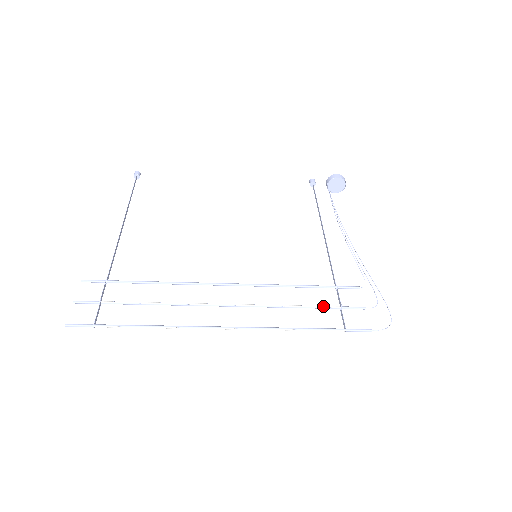
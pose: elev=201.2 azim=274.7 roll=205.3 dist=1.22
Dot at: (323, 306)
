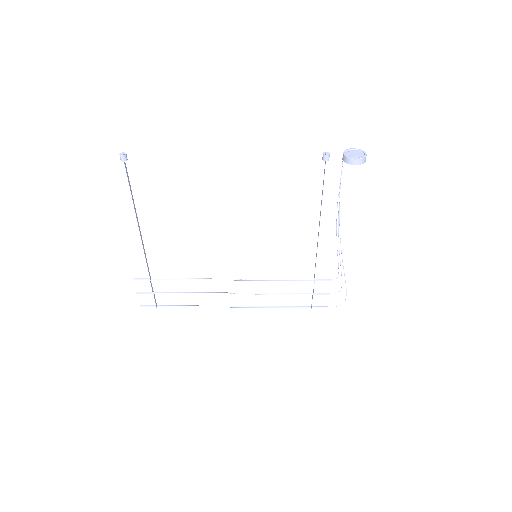
Dot at: occluded
